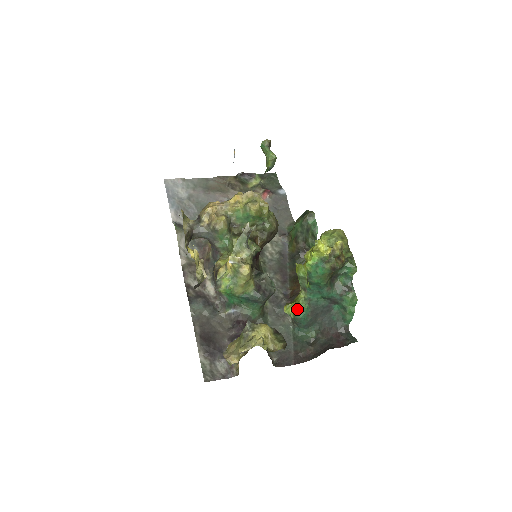
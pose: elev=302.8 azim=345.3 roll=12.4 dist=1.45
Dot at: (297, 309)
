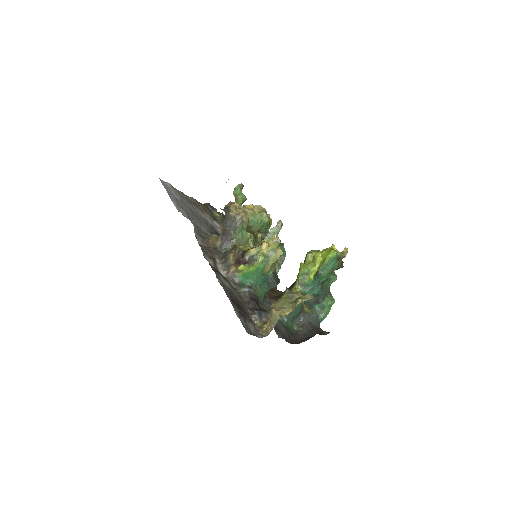
Dot at: occluded
